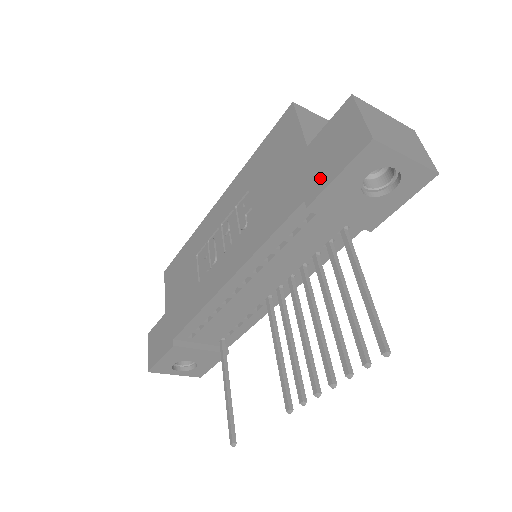
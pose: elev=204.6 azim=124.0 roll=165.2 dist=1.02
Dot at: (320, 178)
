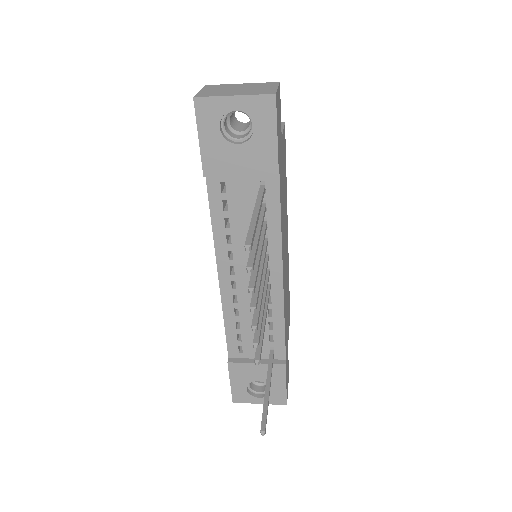
Dot at: occluded
